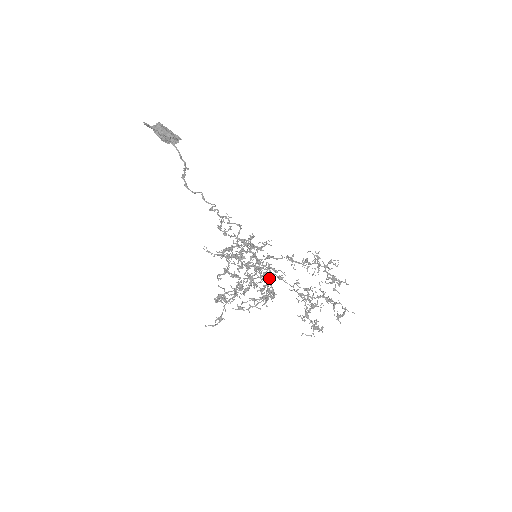
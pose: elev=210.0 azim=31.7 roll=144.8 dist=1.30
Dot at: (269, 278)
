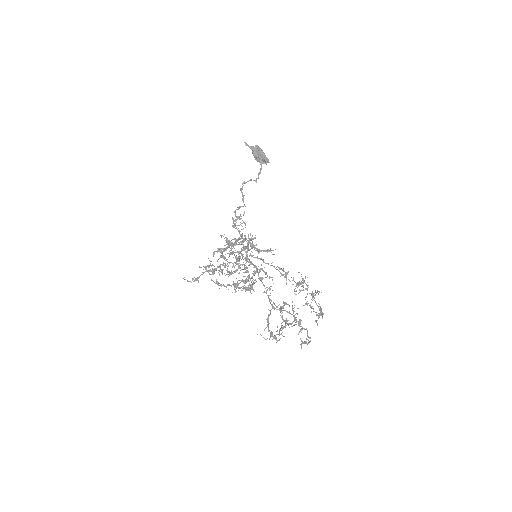
Dot at: (248, 272)
